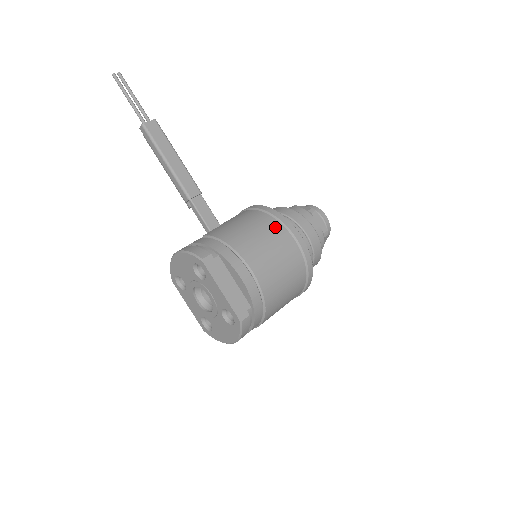
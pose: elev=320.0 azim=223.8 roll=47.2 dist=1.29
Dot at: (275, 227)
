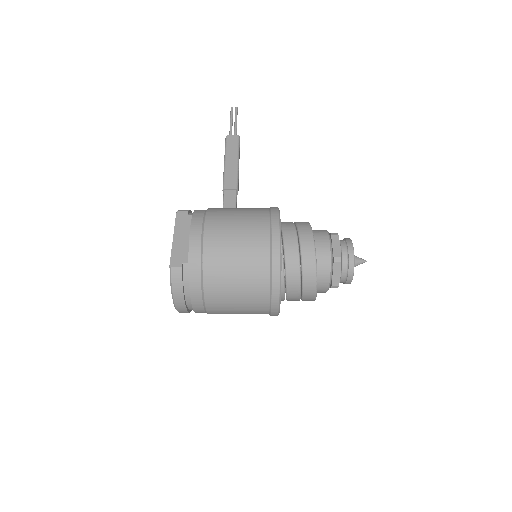
Dot at: (260, 214)
